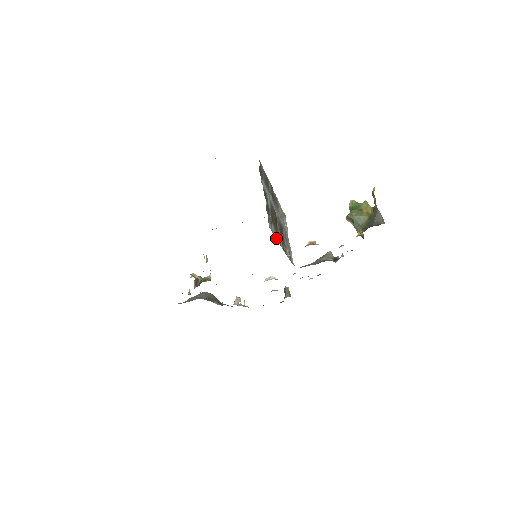
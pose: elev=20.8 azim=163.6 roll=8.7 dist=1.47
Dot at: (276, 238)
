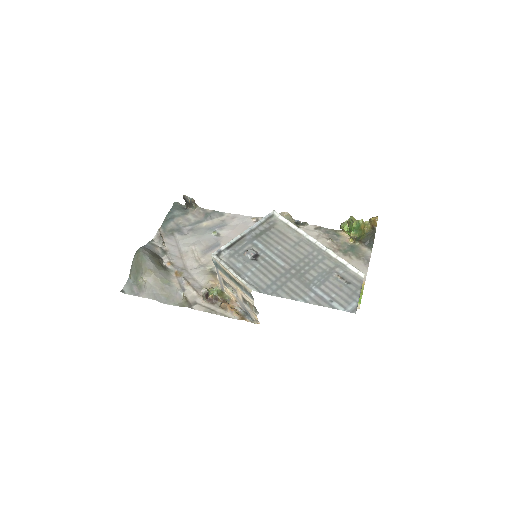
Dot at: occluded
